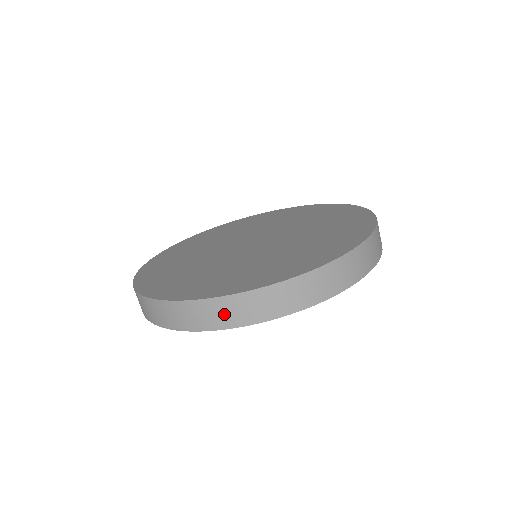
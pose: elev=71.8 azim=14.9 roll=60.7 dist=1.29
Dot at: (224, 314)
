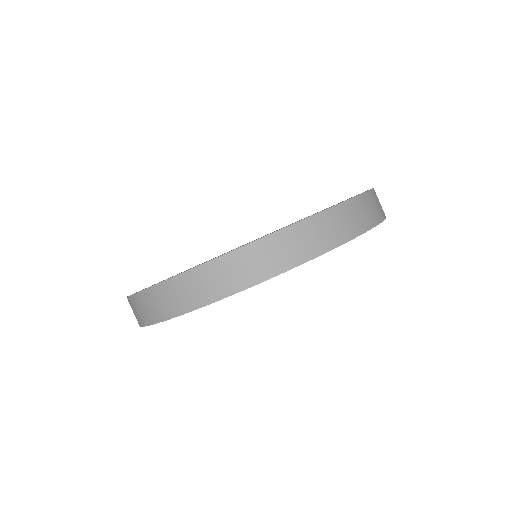
Dot at: (253, 265)
